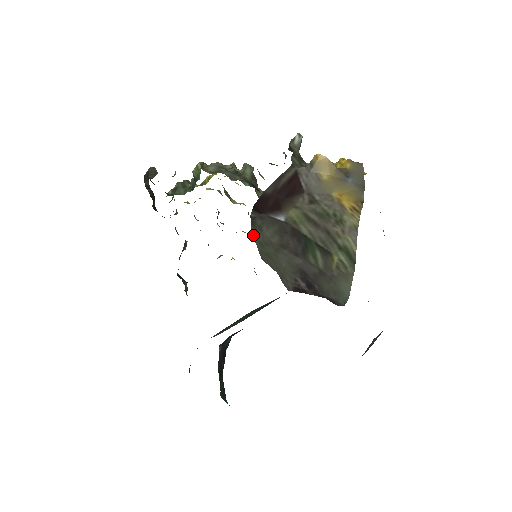
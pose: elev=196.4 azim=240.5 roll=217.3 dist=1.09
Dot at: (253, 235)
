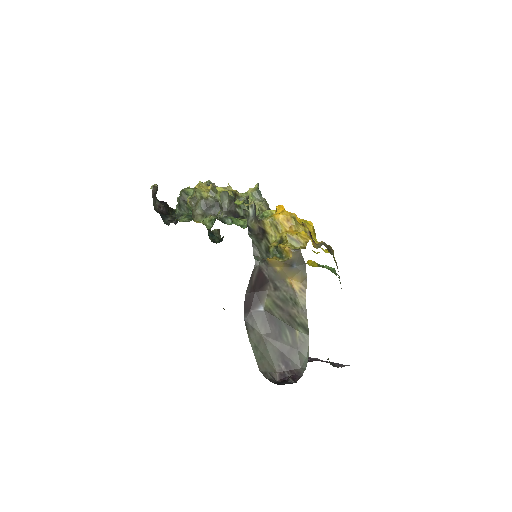
Dot at: occluded
